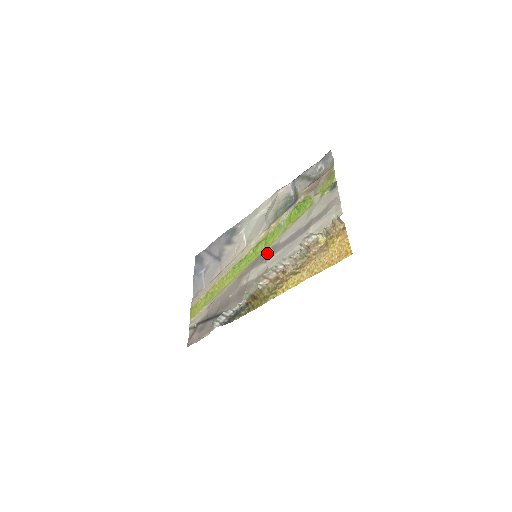
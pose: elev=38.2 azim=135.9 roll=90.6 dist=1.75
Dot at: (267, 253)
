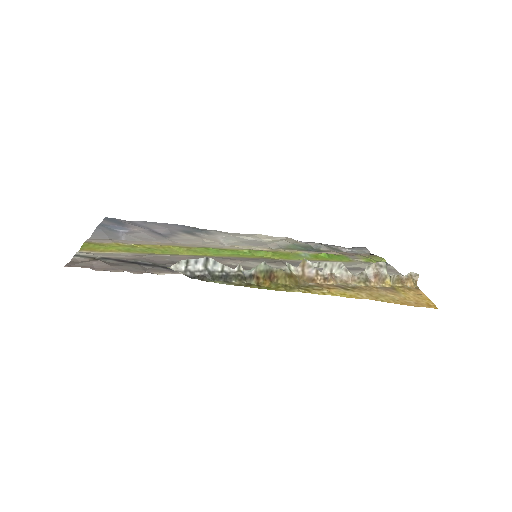
Dot at: (280, 261)
